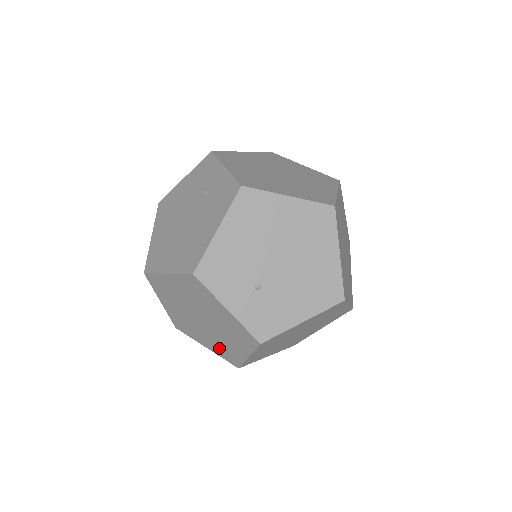
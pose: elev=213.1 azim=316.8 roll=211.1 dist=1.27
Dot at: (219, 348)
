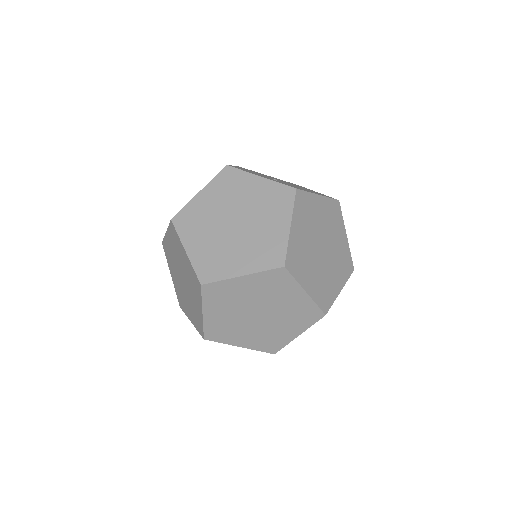
Dot at: (258, 254)
